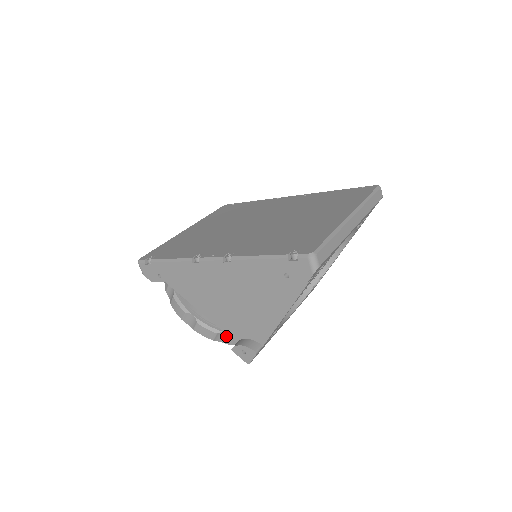
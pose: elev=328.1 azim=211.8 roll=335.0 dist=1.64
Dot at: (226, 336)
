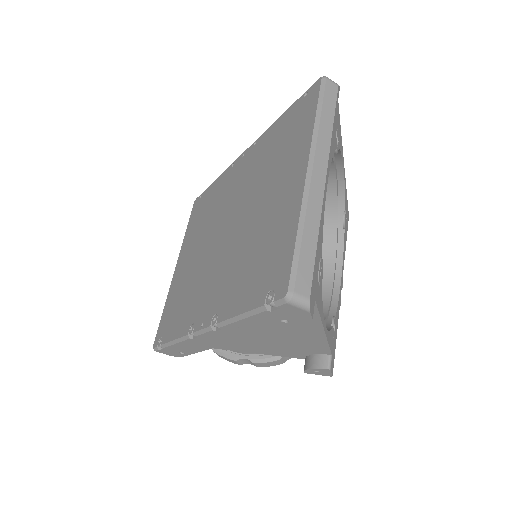
Dot at: occluded
